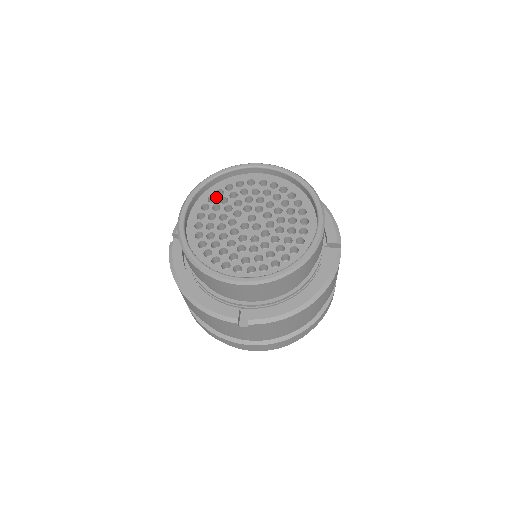
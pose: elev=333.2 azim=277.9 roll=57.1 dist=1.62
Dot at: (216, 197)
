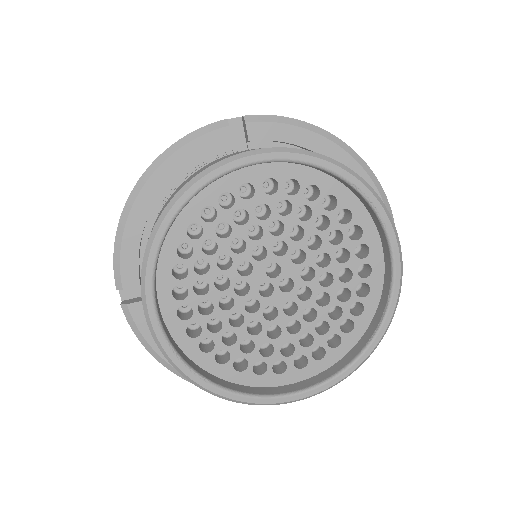
Dot at: (192, 244)
